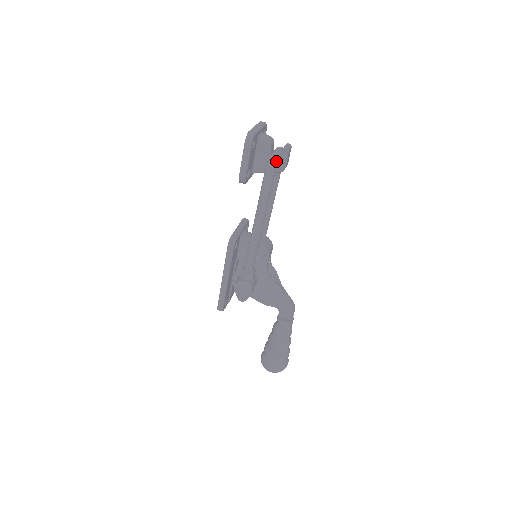
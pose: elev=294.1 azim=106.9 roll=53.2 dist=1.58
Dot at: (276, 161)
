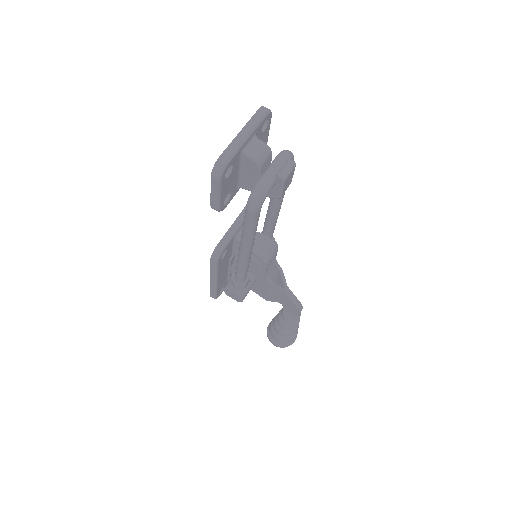
Dot at: (261, 197)
